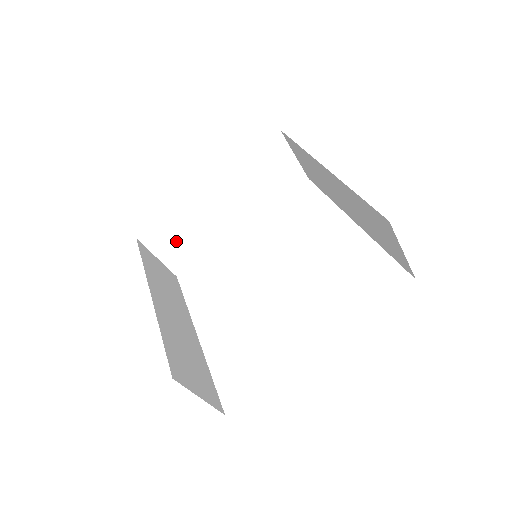
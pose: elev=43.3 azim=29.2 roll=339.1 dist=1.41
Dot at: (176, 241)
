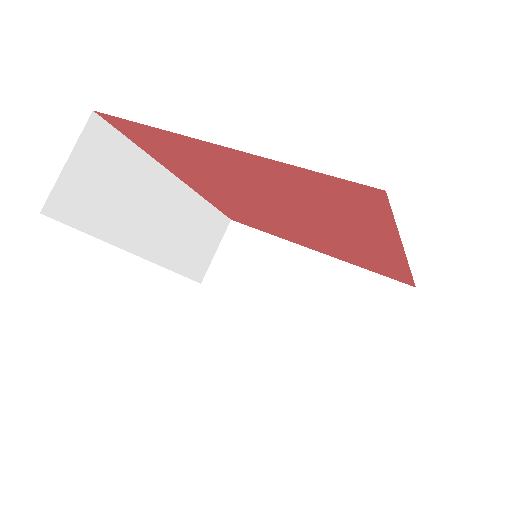
Dot at: (241, 258)
